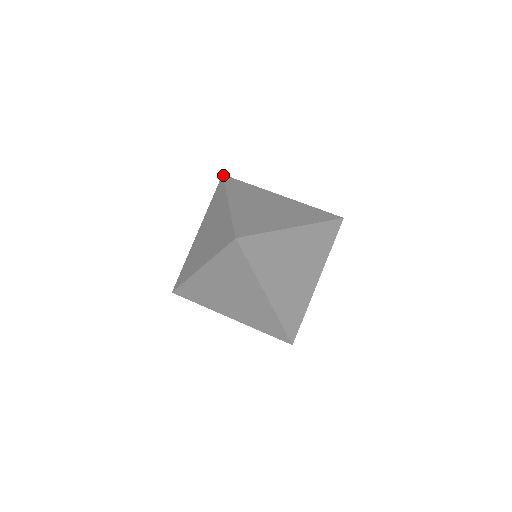
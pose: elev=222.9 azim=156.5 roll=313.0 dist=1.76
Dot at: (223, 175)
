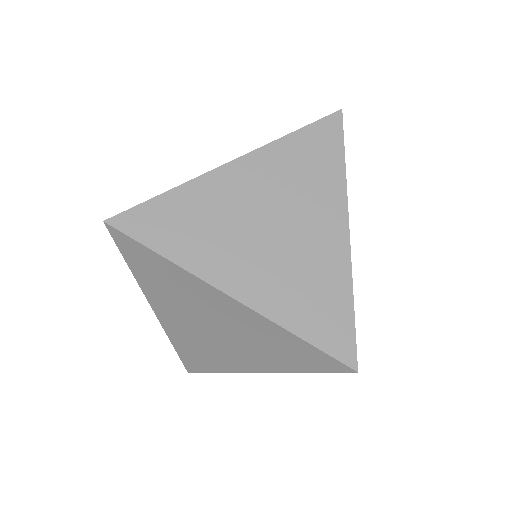
Dot at: occluded
